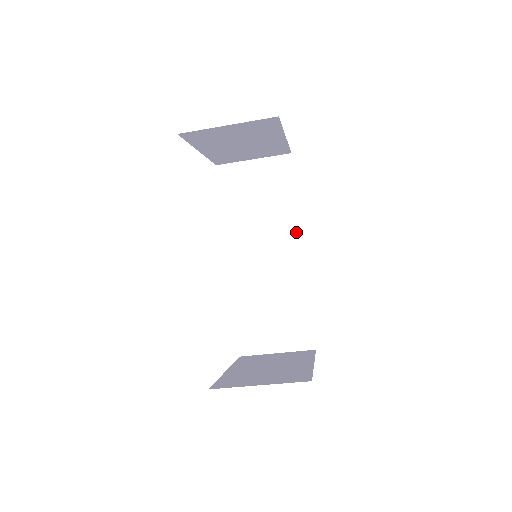
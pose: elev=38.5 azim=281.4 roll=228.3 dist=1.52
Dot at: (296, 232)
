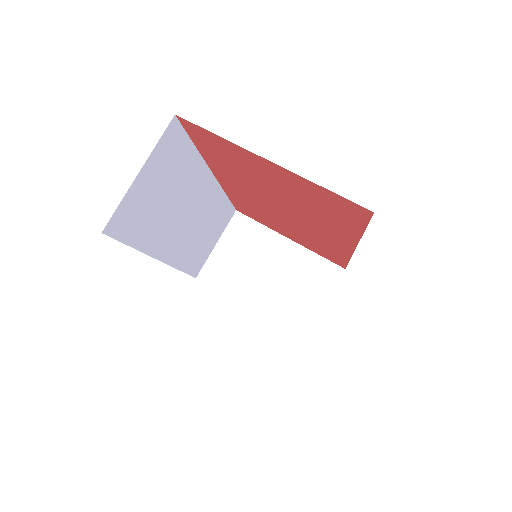
Dot at: occluded
